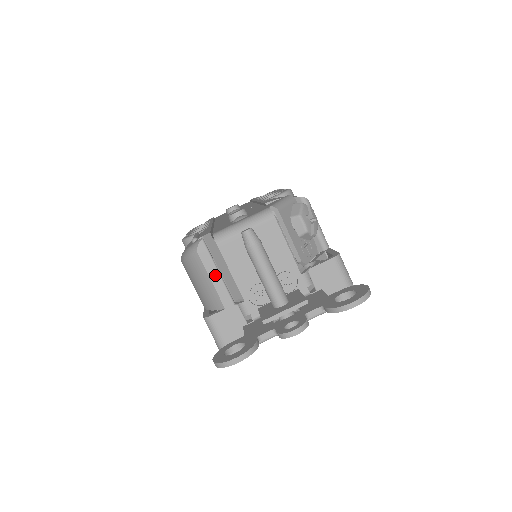
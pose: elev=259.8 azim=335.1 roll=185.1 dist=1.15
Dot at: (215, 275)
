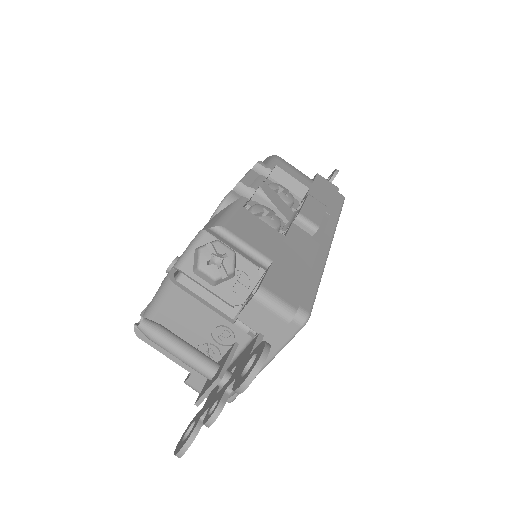
Dot at: (164, 350)
